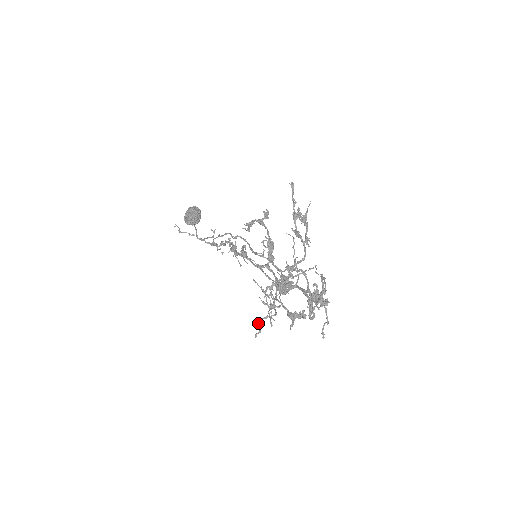
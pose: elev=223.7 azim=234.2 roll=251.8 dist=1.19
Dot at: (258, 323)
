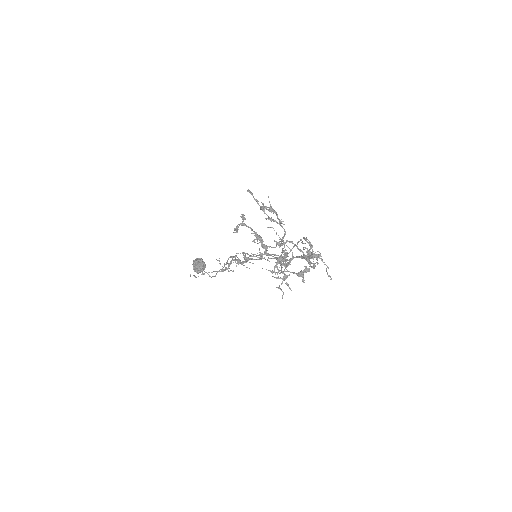
Dot at: (279, 288)
